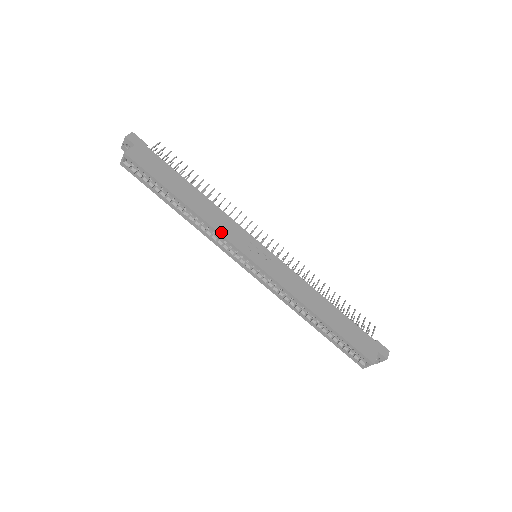
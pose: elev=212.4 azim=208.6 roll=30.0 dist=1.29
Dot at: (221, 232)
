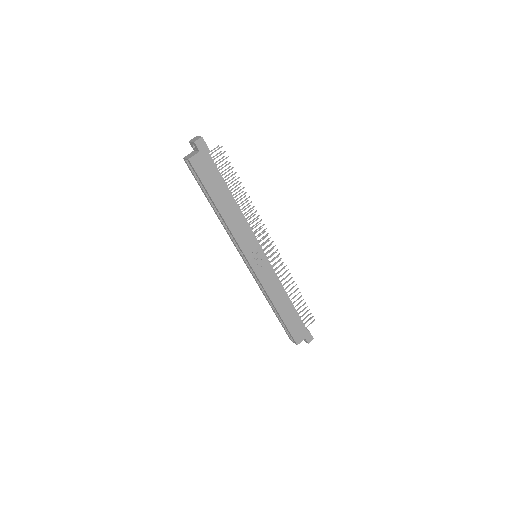
Dot at: (237, 239)
